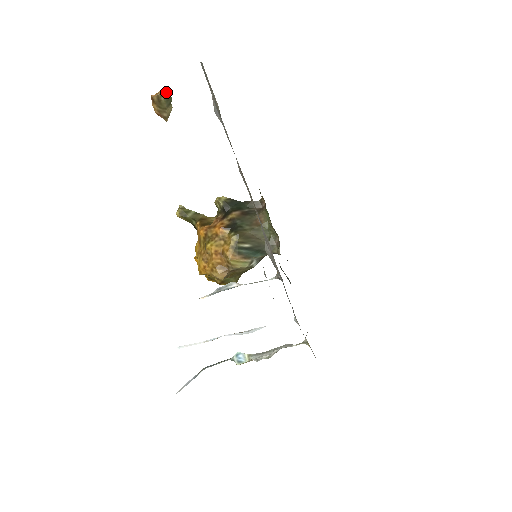
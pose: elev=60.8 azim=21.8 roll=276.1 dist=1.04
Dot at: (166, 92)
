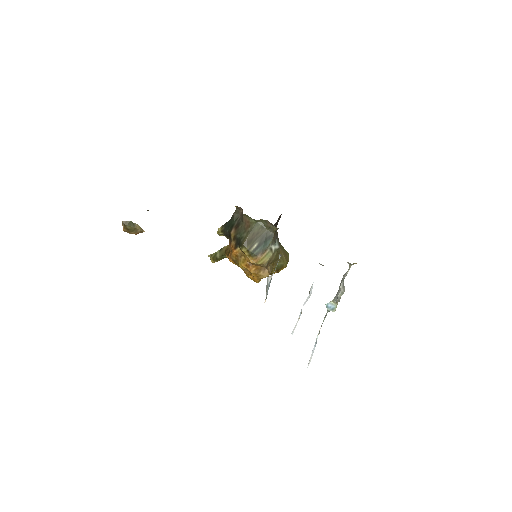
Dot at: (125, 222)
